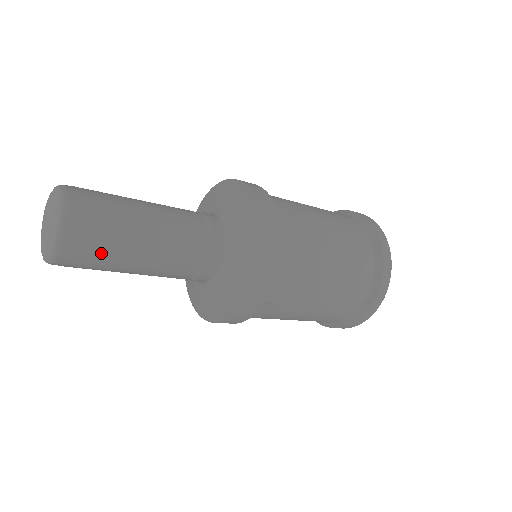
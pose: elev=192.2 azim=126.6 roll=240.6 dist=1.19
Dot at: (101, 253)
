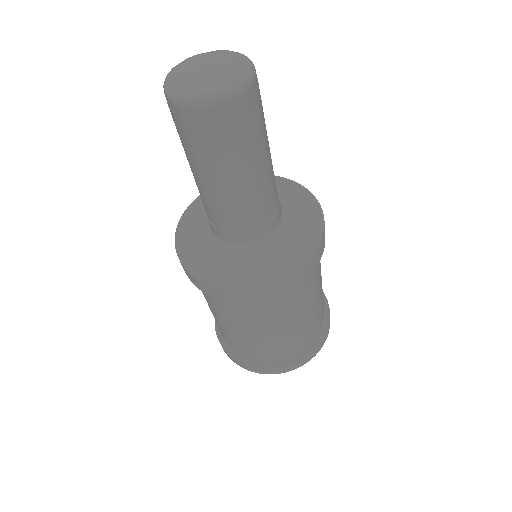
Dot at: (262, 113)
